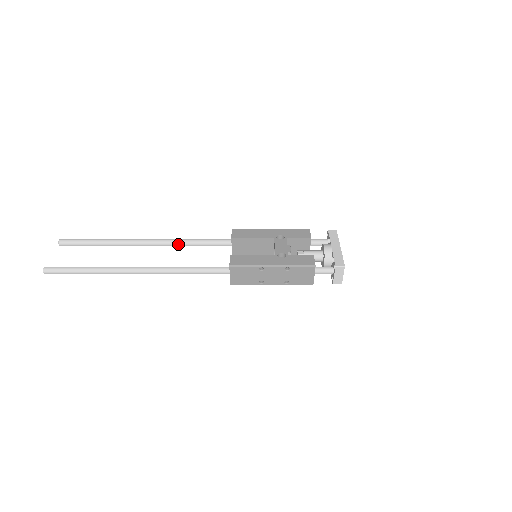
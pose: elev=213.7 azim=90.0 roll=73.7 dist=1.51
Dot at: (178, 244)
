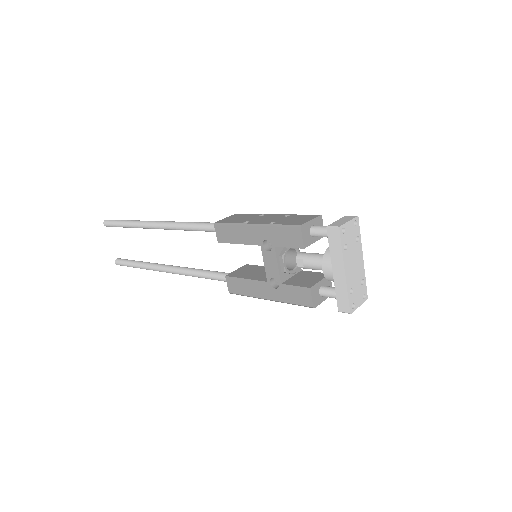
Dot at: occluded
